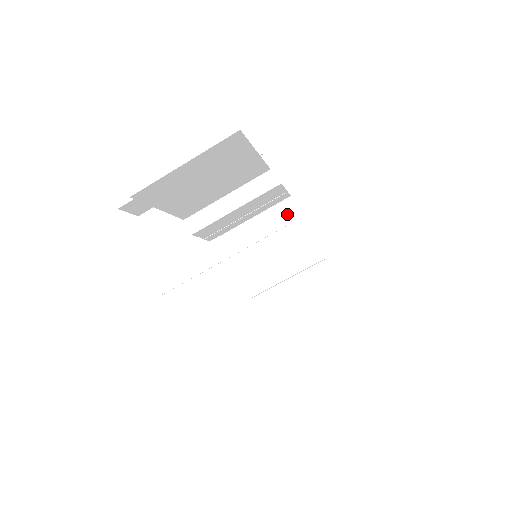
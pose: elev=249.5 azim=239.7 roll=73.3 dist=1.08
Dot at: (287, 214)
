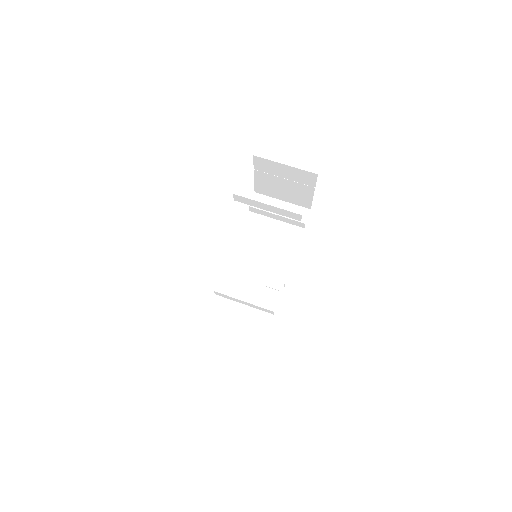
Dot at: occluded
